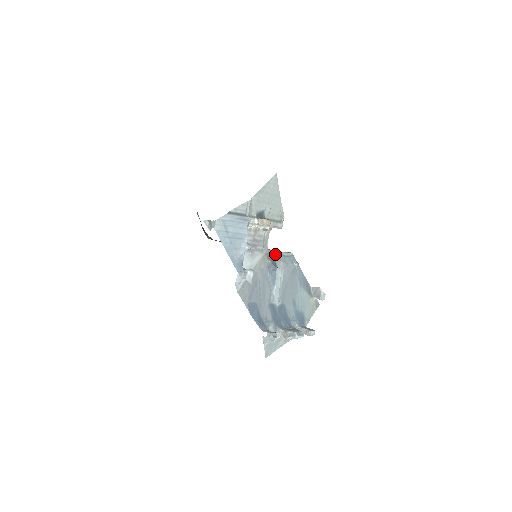
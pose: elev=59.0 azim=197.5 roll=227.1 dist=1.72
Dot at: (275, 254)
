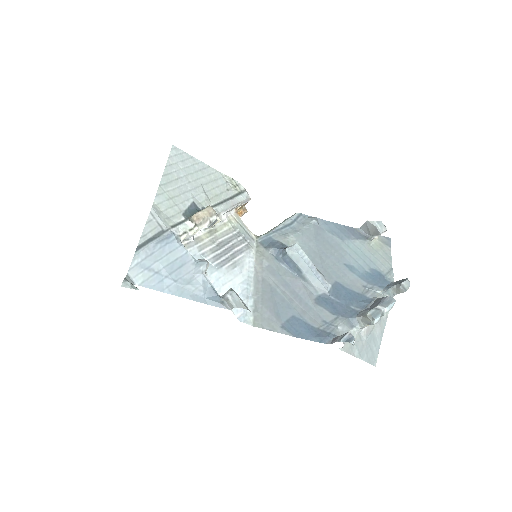
Dot at: (272, 234)
